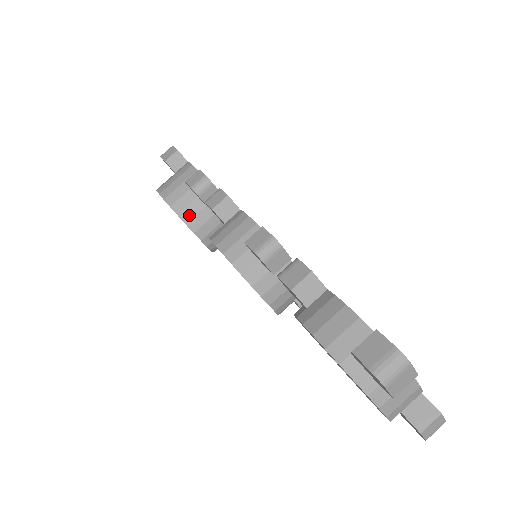
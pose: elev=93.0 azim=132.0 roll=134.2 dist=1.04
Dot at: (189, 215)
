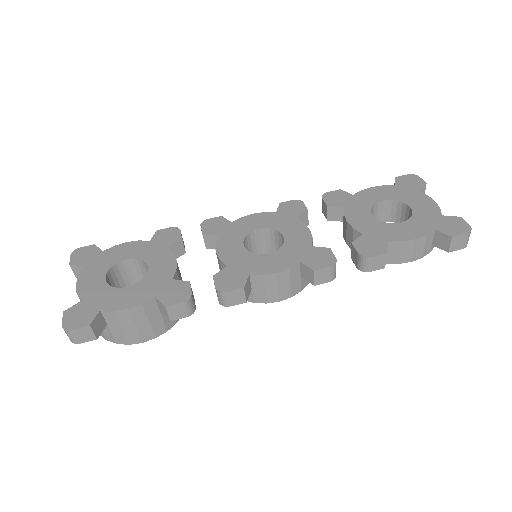
Dot at: occluded
